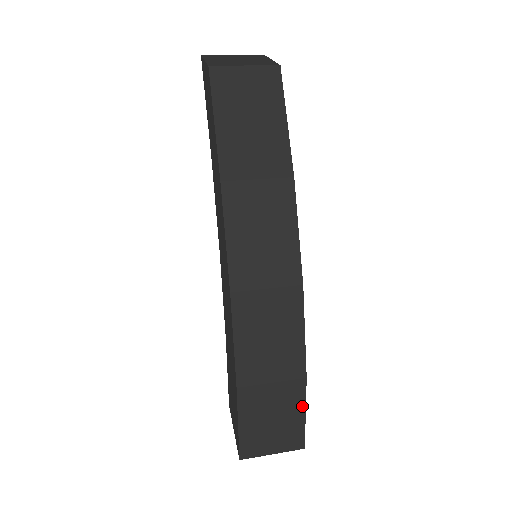
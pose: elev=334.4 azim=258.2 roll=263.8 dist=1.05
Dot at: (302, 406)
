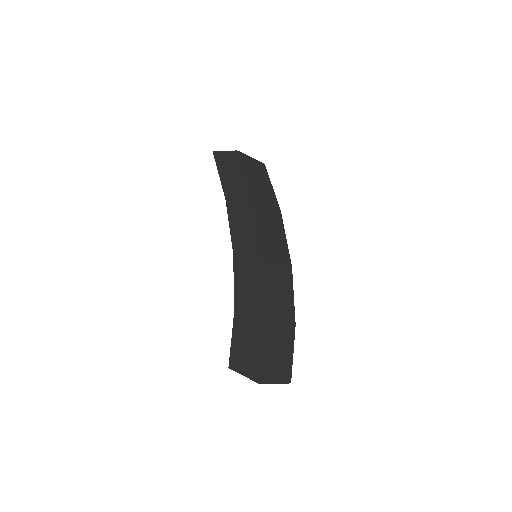
Dot at: (292, 346)
